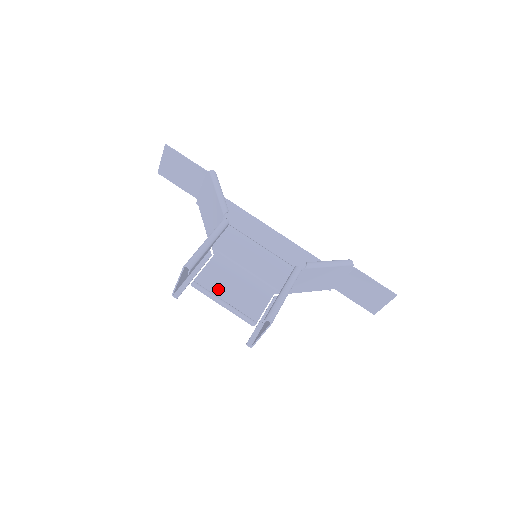
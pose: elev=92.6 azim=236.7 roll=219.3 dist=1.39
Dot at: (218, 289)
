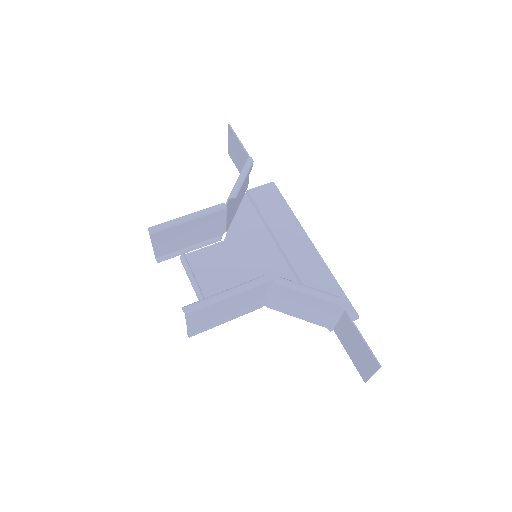
Dot at: (201, 271)
